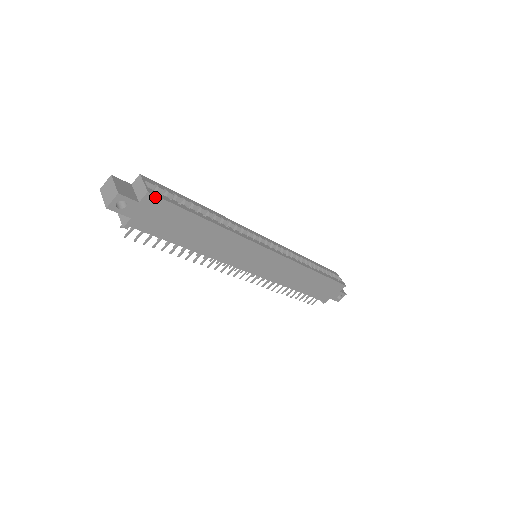
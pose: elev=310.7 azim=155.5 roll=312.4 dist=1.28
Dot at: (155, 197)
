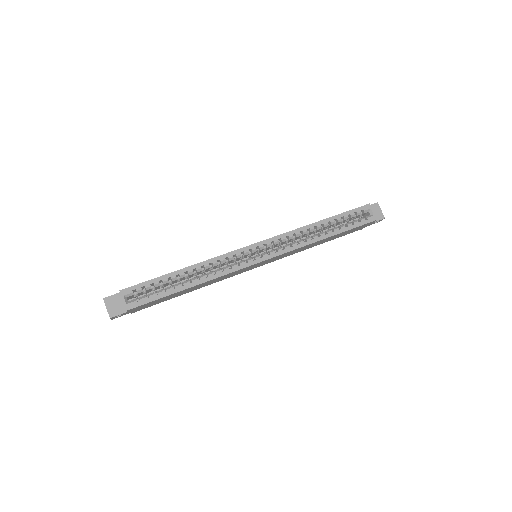
Dot at: (134, 308)
